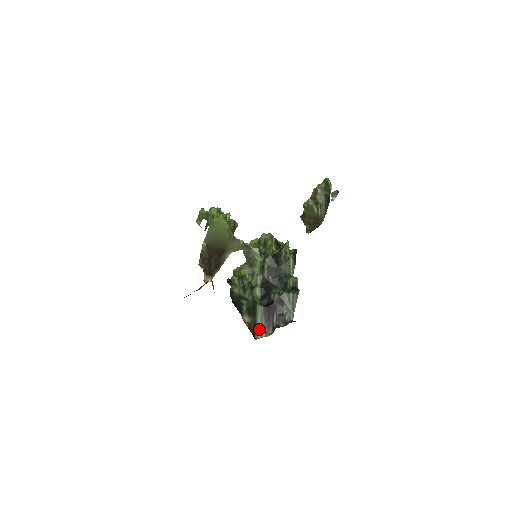
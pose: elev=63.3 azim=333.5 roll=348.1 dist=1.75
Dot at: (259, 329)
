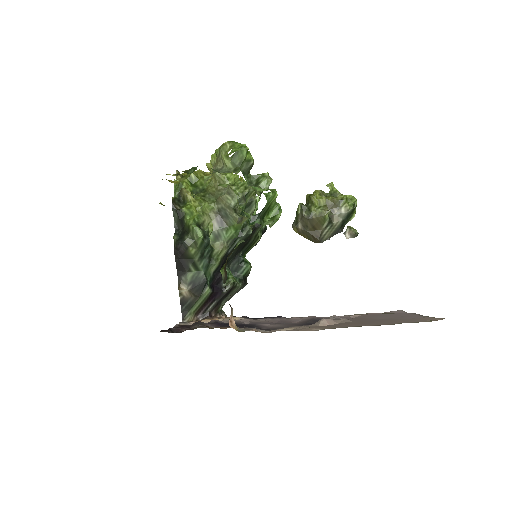
Dot at: (192, 311)
